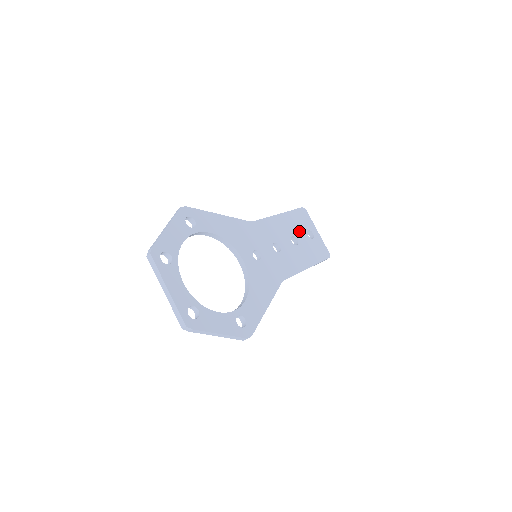
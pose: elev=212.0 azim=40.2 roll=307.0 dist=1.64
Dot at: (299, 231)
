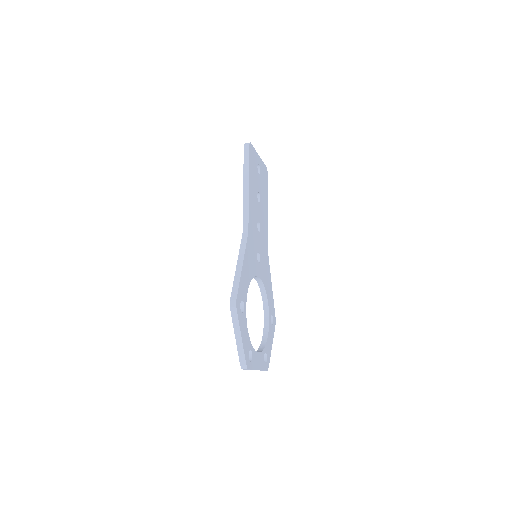
Dot at: (257, 180)
